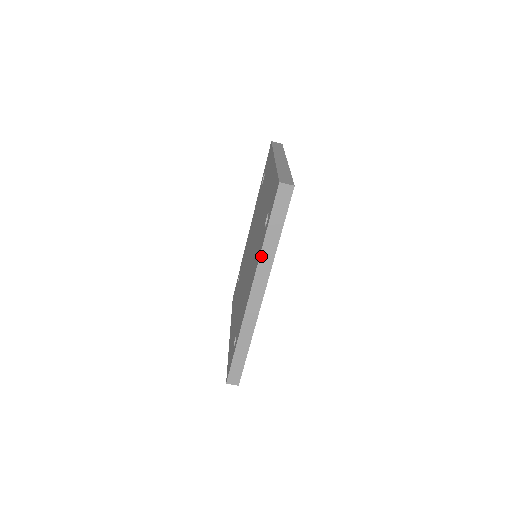
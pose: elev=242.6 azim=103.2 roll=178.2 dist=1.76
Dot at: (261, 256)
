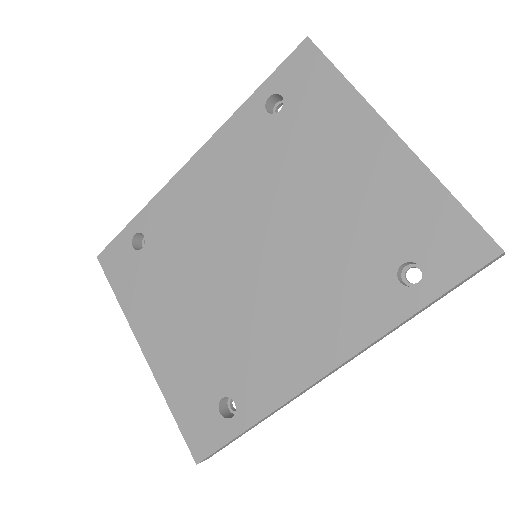
Dot at: (387, 333)
